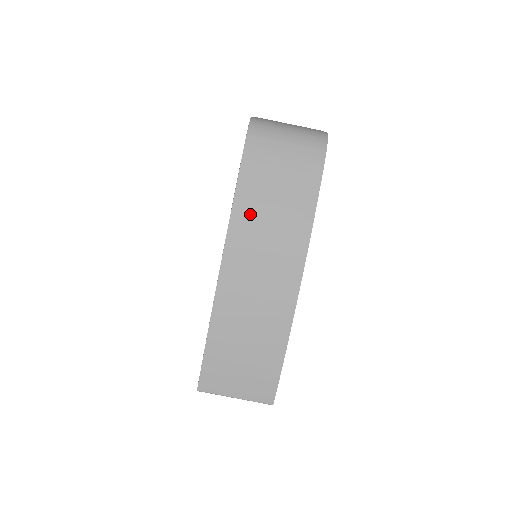
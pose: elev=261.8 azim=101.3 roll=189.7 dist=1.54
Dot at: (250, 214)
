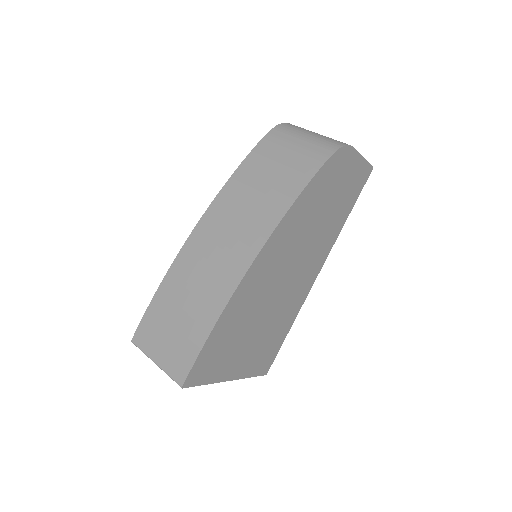
Dot at: (240, 188)
